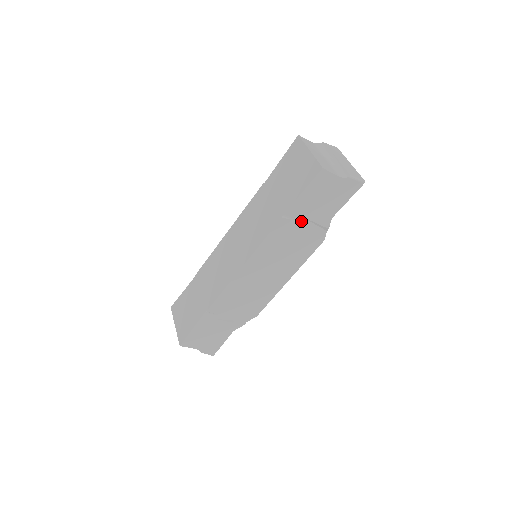
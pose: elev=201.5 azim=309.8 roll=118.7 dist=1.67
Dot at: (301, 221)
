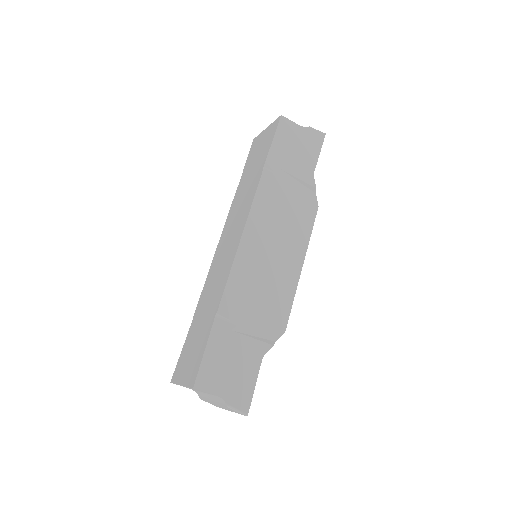
Dot at: (284, 177)
